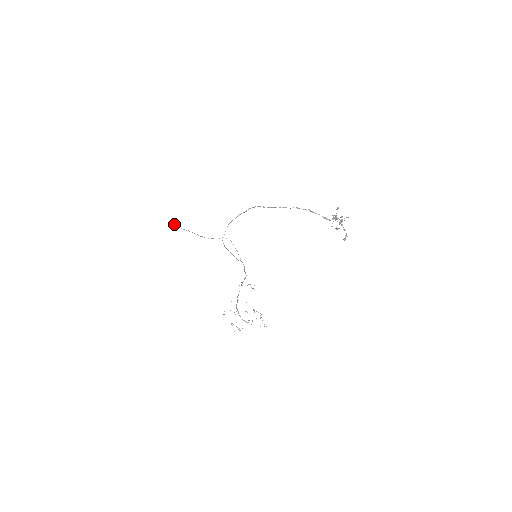
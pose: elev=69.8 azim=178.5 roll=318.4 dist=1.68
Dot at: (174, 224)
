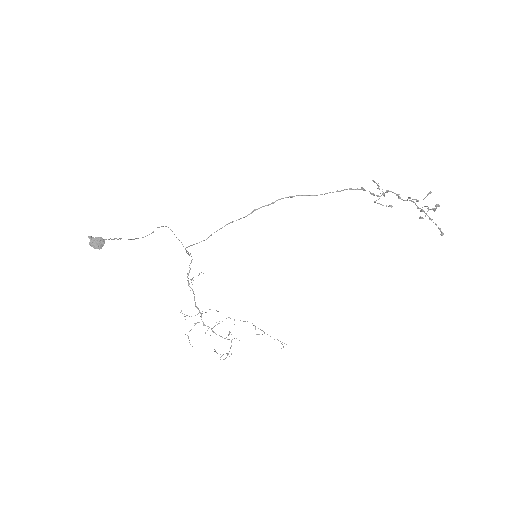
Dot at: (99, 239)
